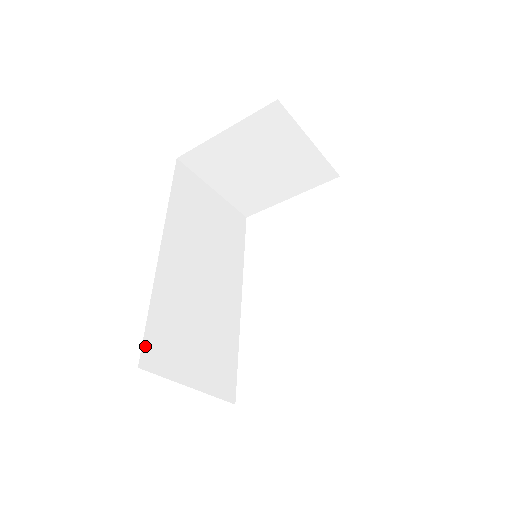
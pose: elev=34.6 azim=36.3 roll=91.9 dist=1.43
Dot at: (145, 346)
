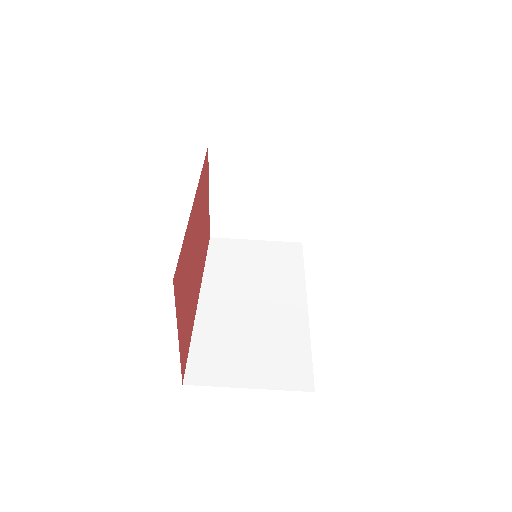
Dot at: (189, 368)
